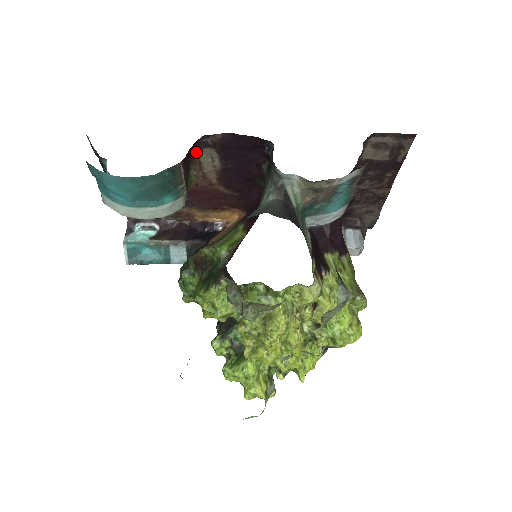
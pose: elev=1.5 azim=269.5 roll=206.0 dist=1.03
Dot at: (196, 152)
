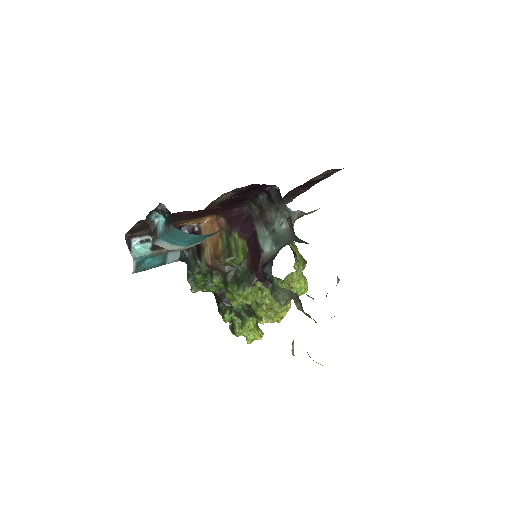
Dot at: (221, 195)
